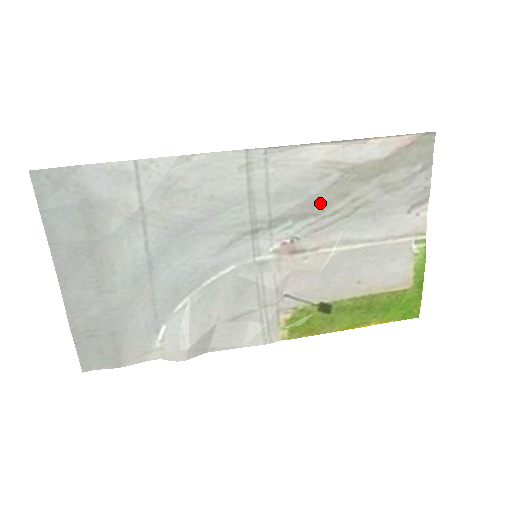
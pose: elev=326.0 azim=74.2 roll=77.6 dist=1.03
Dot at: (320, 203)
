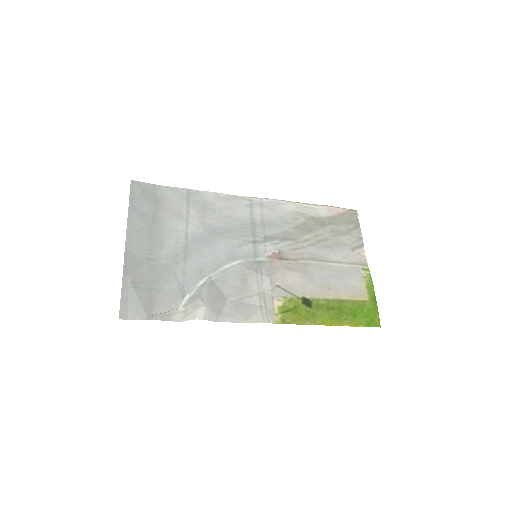
Dot at: (295, 233)
